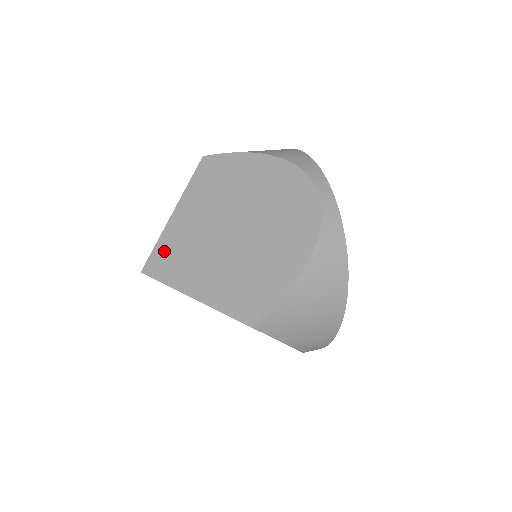
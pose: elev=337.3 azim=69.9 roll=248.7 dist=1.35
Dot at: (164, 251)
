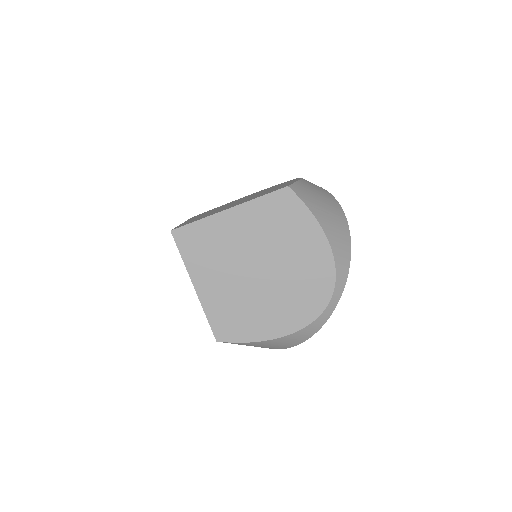
Dot at: occluded
